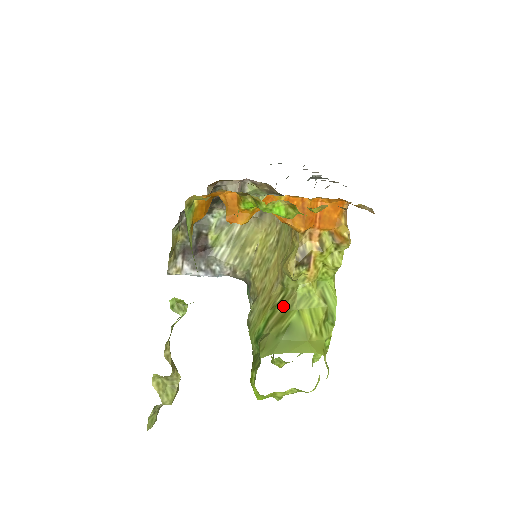
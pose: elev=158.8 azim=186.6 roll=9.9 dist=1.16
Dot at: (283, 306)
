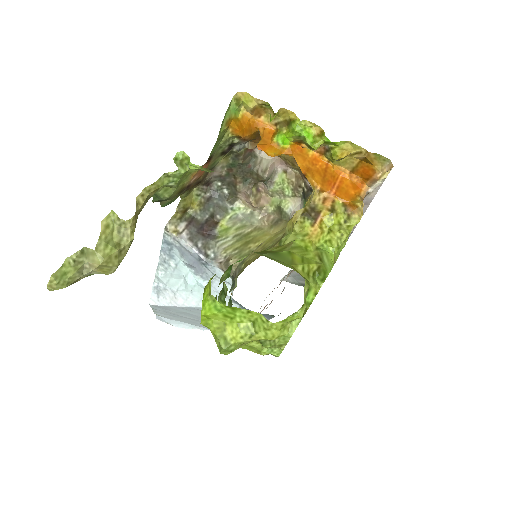
Dot at: (274, 248)
